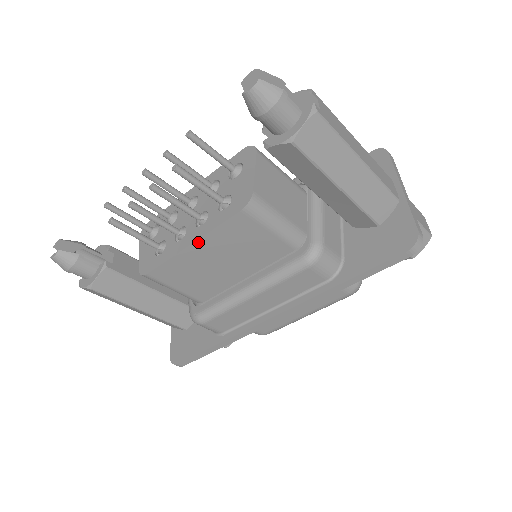
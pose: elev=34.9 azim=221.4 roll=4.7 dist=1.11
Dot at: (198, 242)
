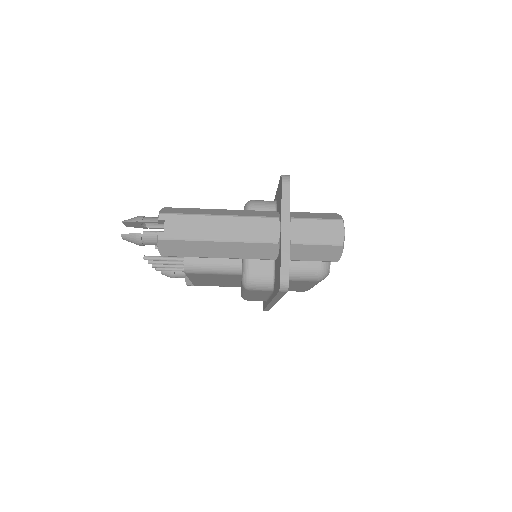
Dot at: (191, 279)
